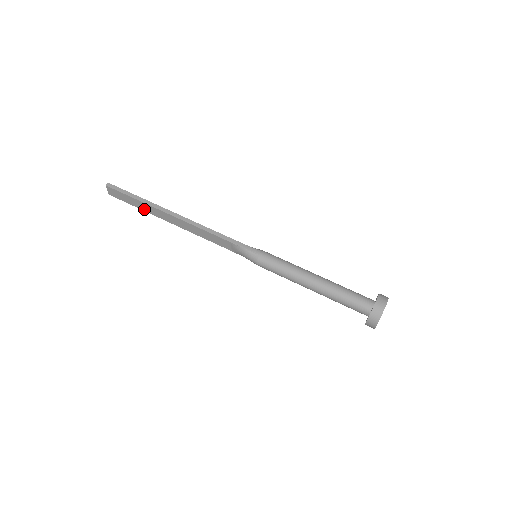
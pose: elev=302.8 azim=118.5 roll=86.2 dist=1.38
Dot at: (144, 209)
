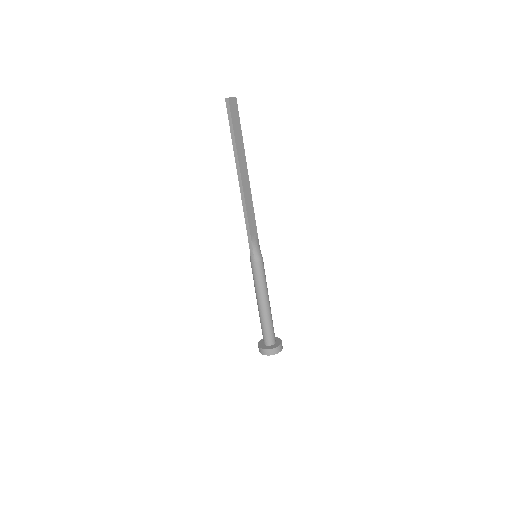
Dot at: occluded
